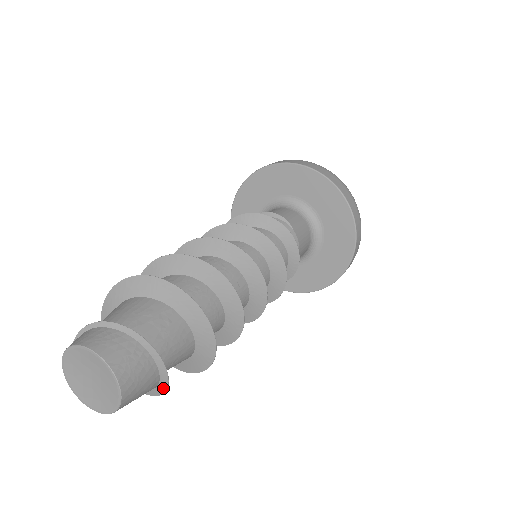
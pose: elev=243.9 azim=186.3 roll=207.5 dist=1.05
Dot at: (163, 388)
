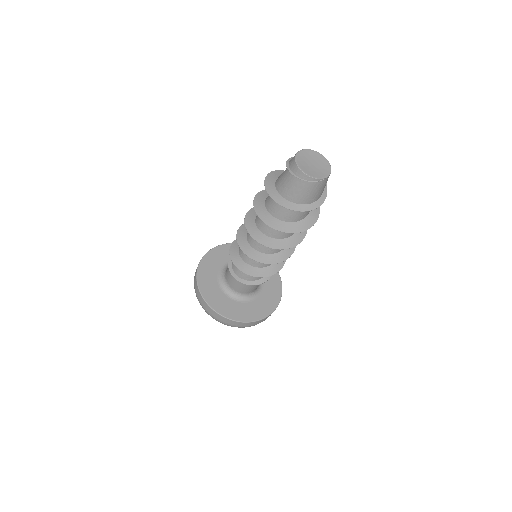
Dot at: occluded
